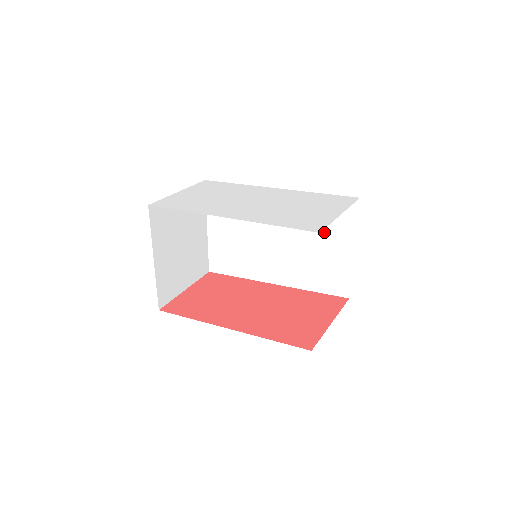
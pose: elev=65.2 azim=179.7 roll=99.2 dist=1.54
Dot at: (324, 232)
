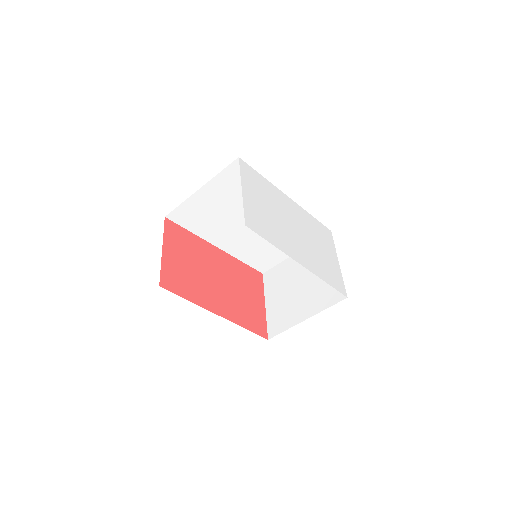
Dot at: occluded
